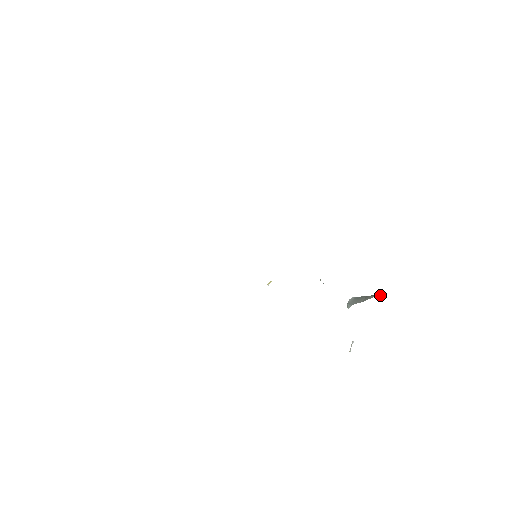
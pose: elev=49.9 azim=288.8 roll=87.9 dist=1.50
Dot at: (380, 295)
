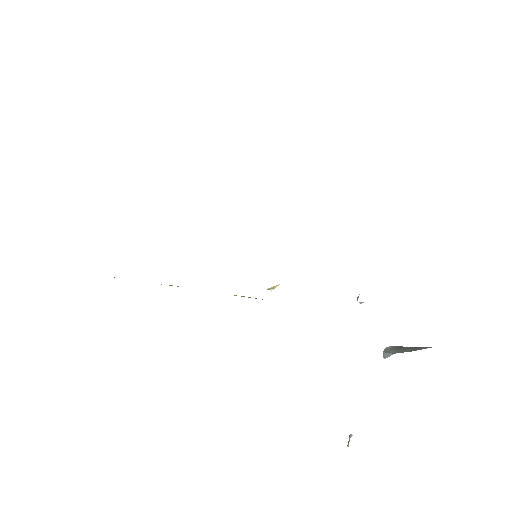
Dot at: occluded
